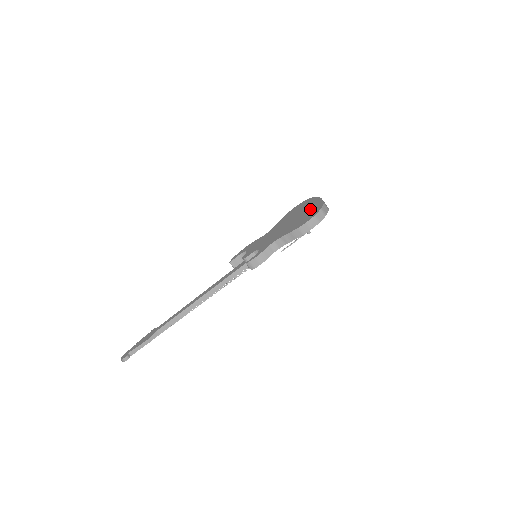
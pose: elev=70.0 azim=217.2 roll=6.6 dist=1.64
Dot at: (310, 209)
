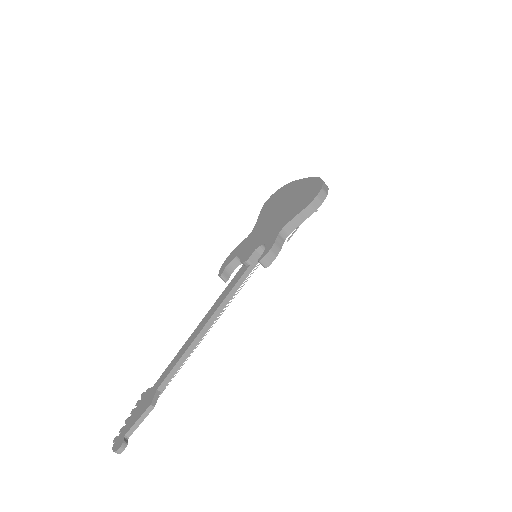
Dot at: (302, 189)
